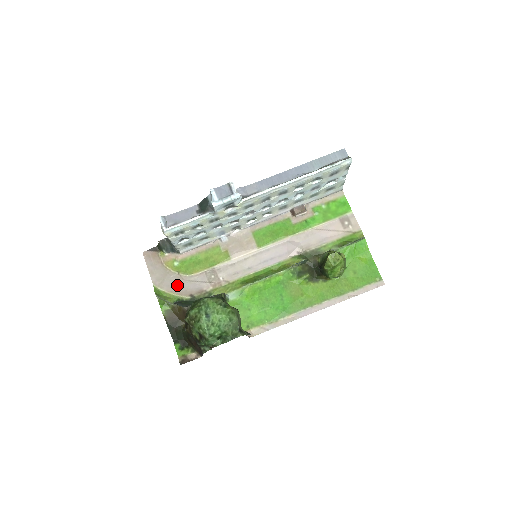
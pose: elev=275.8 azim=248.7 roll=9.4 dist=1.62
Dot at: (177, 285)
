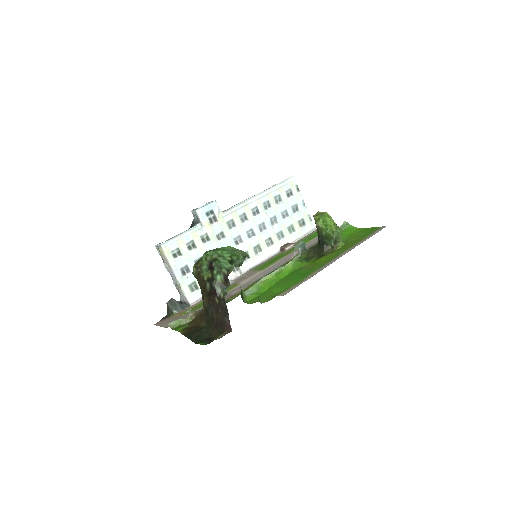
Dot at: occluded
